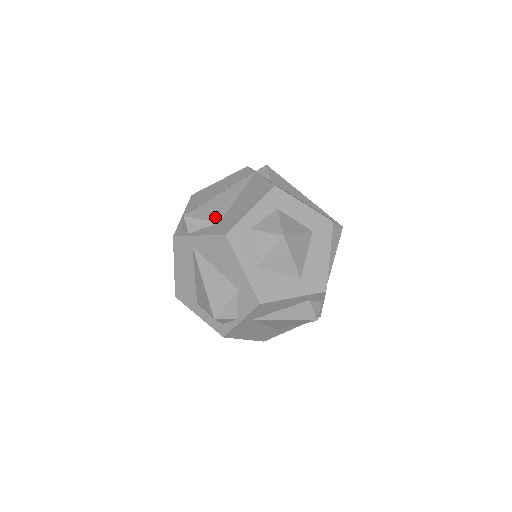
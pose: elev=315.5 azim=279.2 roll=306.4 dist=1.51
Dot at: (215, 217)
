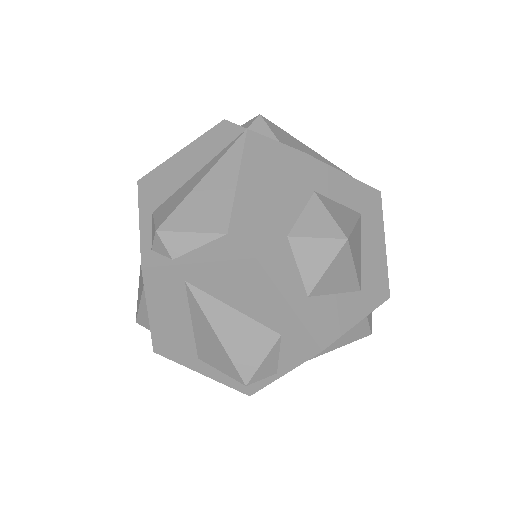
Dot at: (215, 224)
